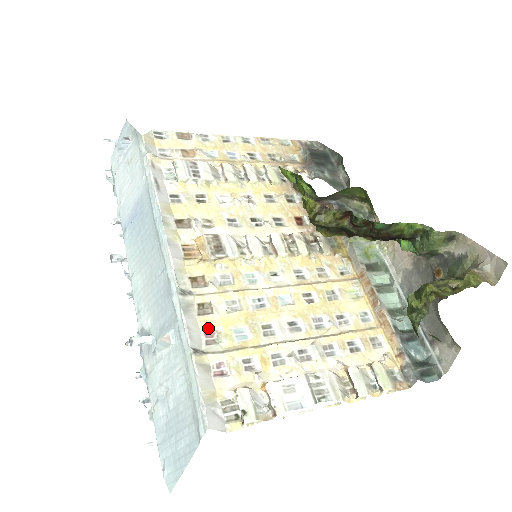
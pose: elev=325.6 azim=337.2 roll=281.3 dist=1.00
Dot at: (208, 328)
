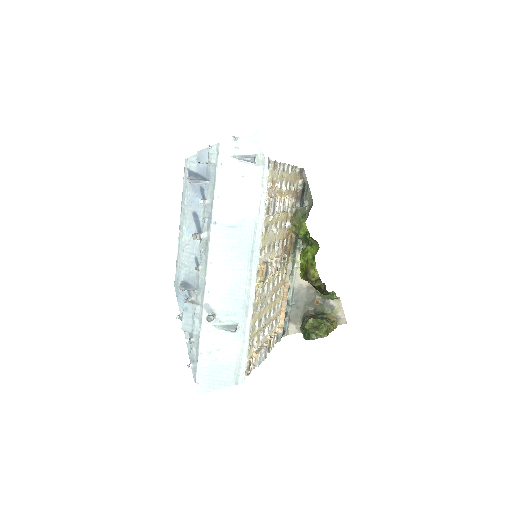
Dot at: occluded
